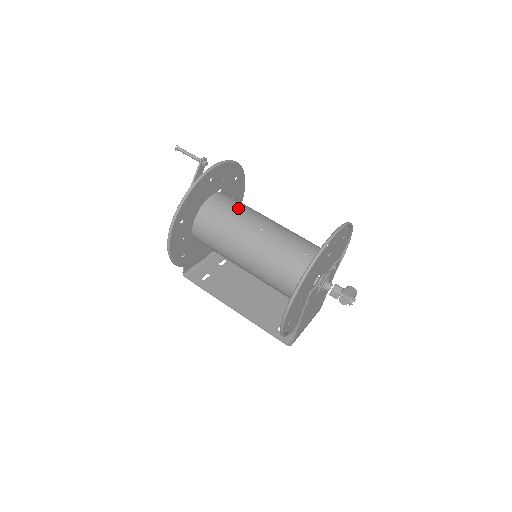
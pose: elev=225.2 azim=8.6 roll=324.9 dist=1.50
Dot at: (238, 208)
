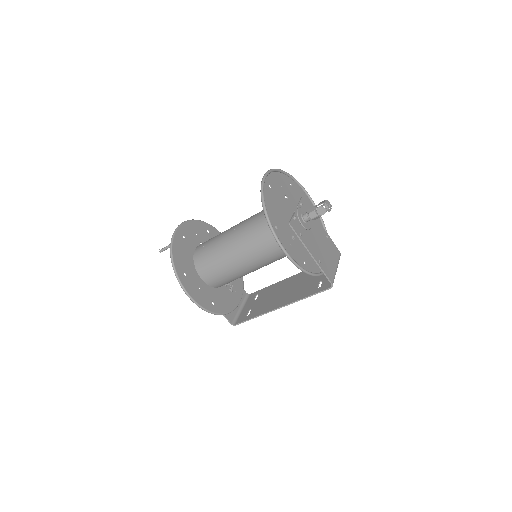
Dot at: (215, 237)
